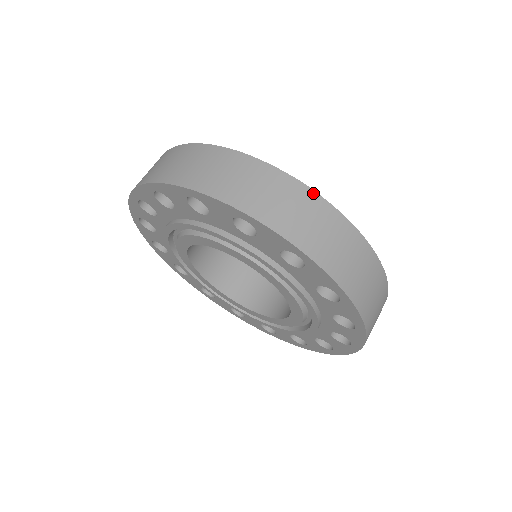
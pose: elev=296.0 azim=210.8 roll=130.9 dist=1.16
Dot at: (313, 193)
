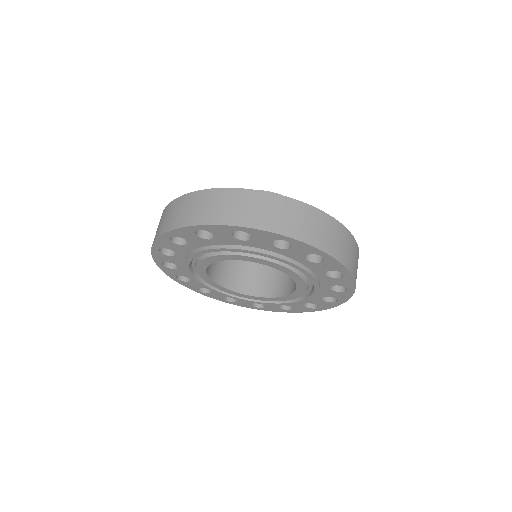
Dot at: (349, 232)
